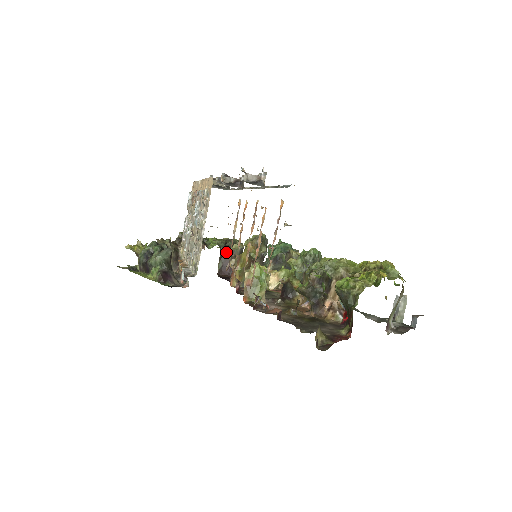
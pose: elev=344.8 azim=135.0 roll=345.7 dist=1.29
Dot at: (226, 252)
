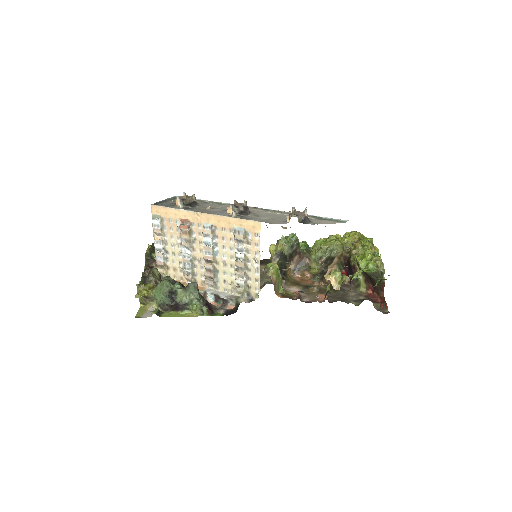
Dot at: occluded
